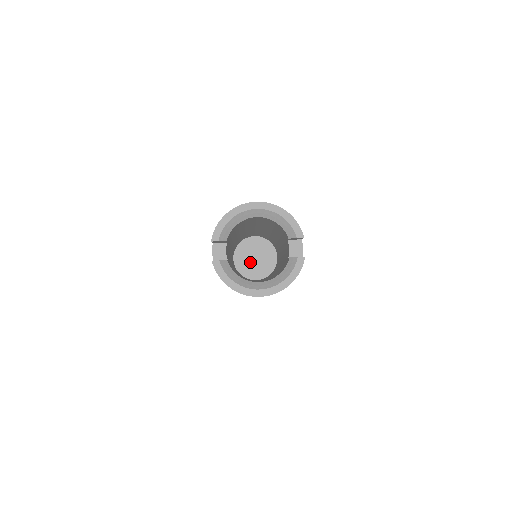
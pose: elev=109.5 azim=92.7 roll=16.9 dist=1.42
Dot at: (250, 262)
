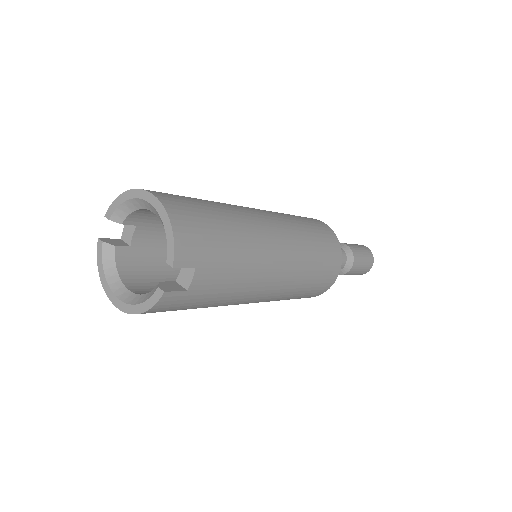
Dot at: occluded
